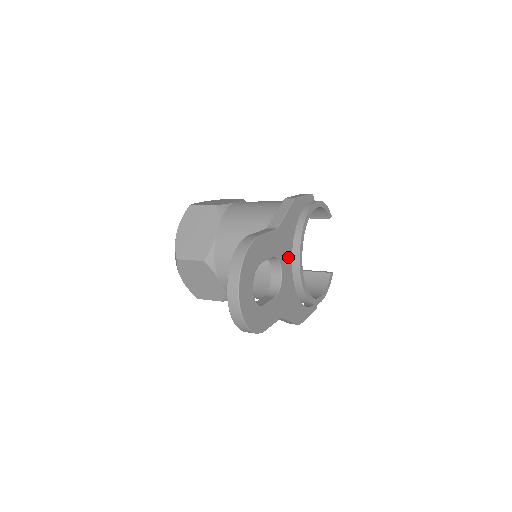
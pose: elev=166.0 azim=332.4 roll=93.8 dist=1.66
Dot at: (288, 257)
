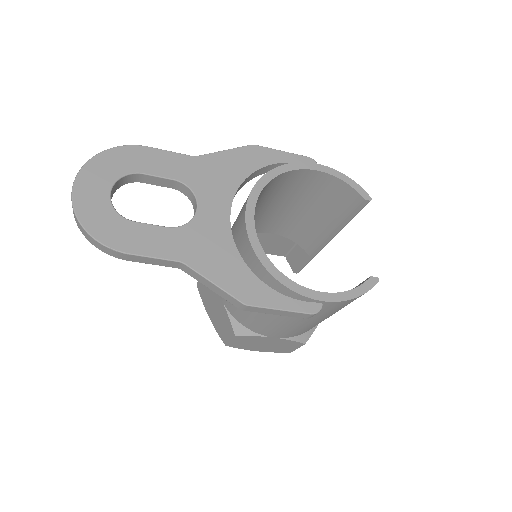
Dot at: (221, 198)
